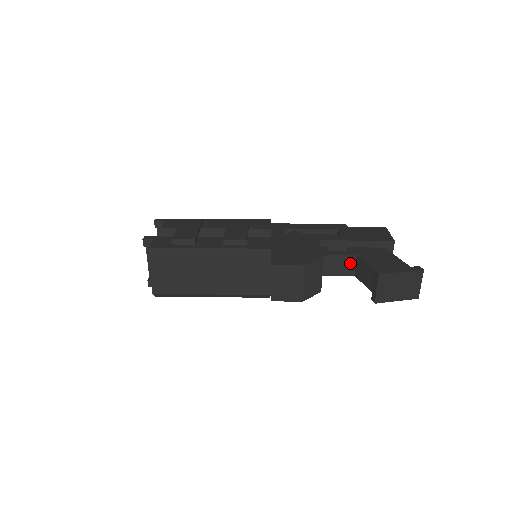
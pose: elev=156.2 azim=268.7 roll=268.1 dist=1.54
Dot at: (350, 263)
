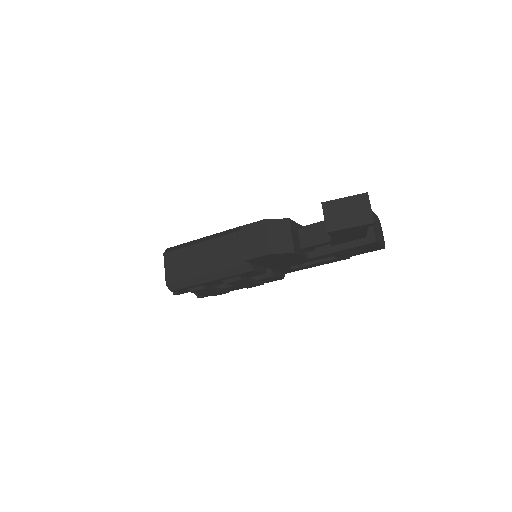
Dot at: (324, 230)
